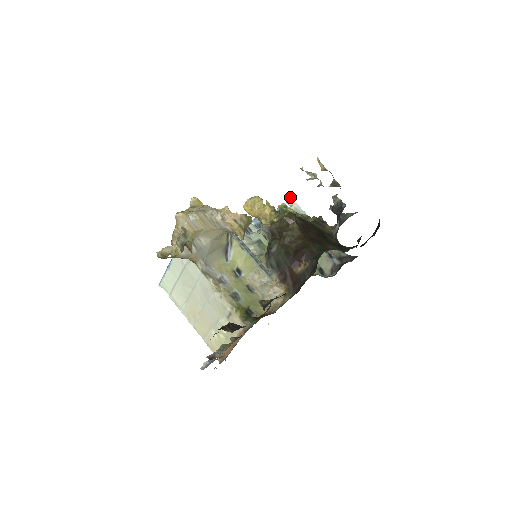
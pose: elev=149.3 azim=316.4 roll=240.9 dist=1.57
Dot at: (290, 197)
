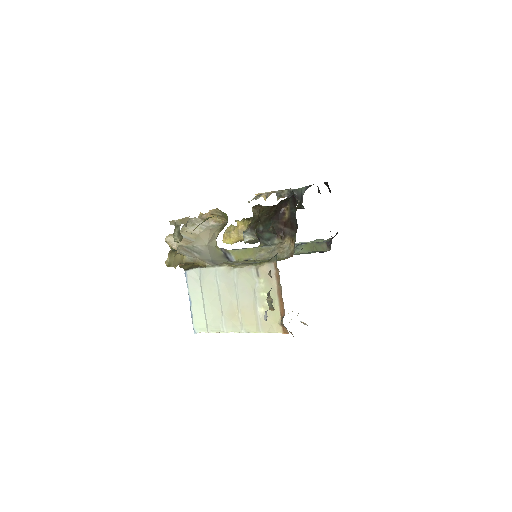
Dot at: occluded
